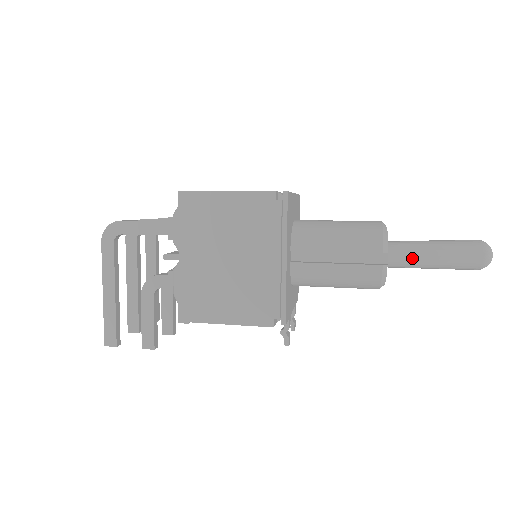
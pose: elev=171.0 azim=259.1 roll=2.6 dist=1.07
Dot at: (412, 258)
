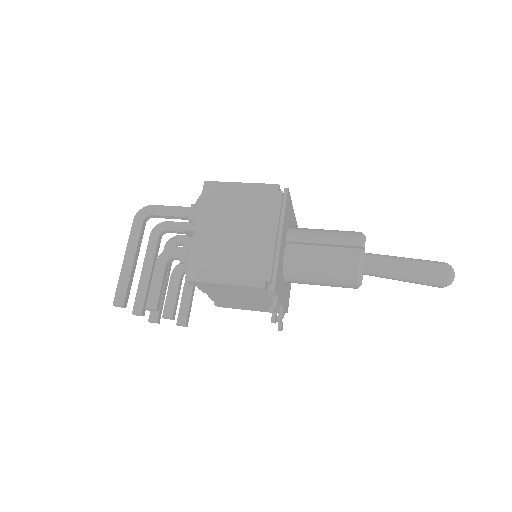
Dot at: (386, 265)
